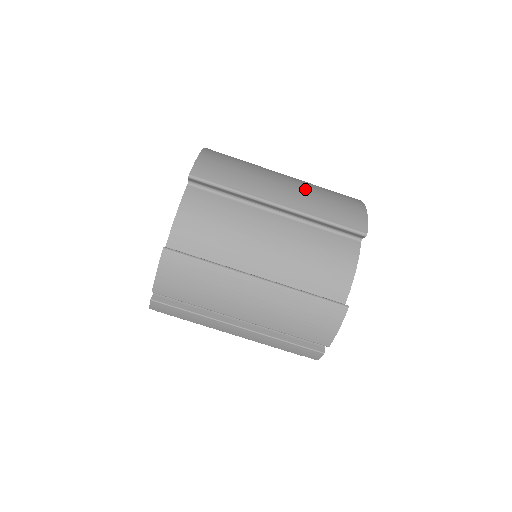
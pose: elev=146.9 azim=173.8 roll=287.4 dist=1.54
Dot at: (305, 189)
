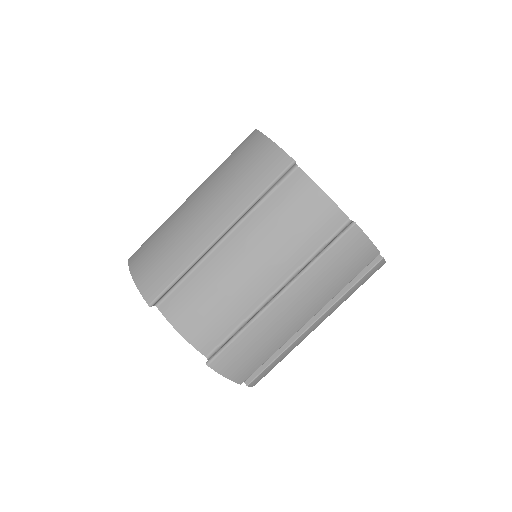
Dot at: (216, 192)
